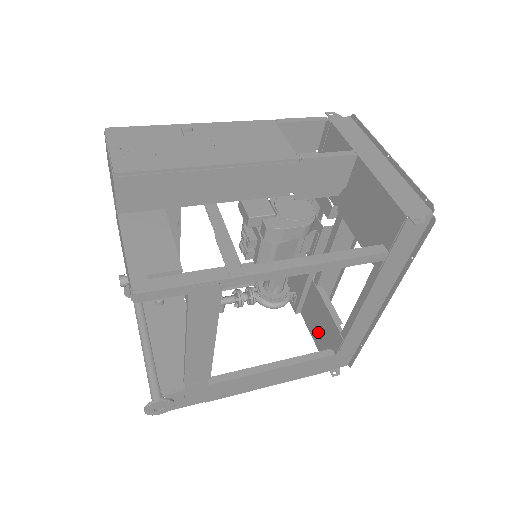
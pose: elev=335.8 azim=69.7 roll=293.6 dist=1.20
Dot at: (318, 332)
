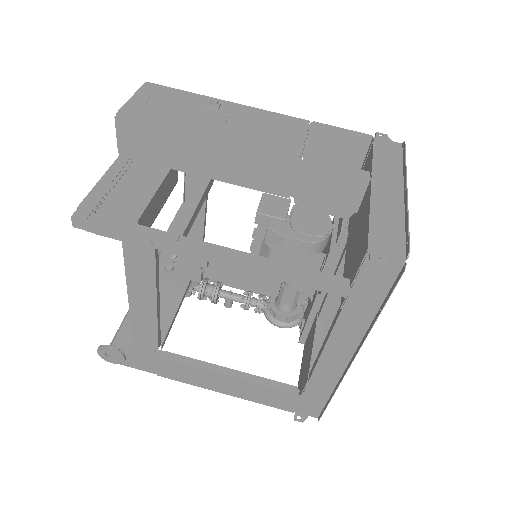
Dot at: (303, 368)
